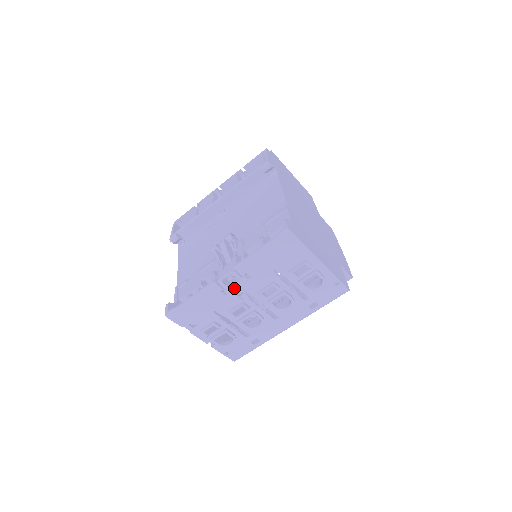
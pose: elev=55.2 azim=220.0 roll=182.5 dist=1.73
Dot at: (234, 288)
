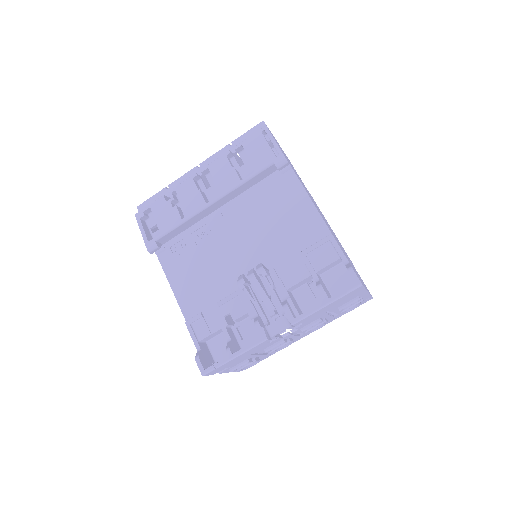
Dot at: occluded
